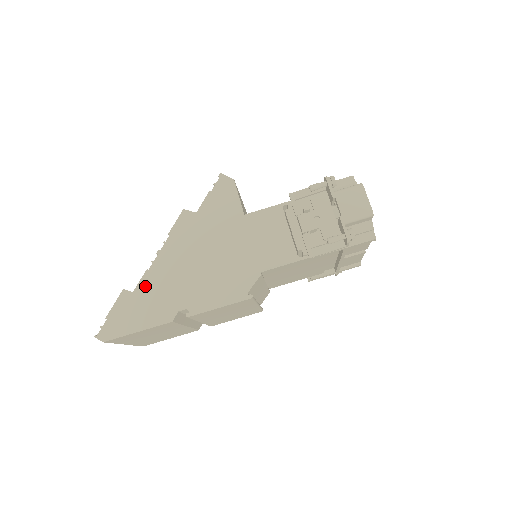
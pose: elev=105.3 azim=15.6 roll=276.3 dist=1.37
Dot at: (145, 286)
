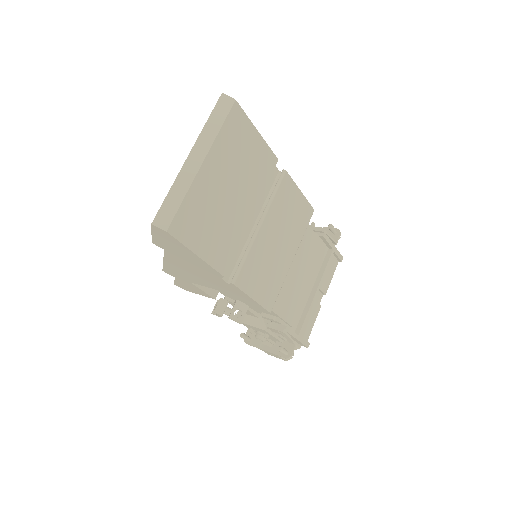
Dot at: occluded
